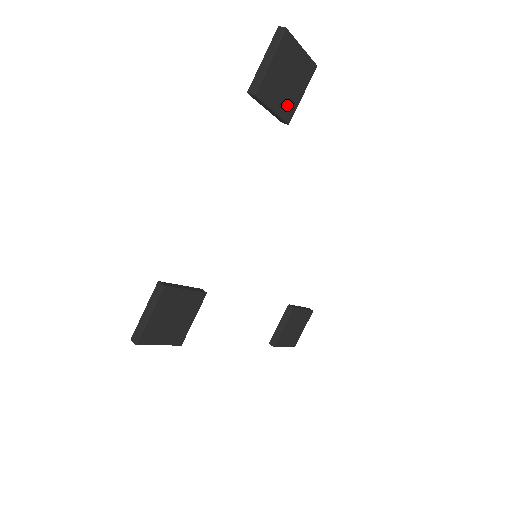
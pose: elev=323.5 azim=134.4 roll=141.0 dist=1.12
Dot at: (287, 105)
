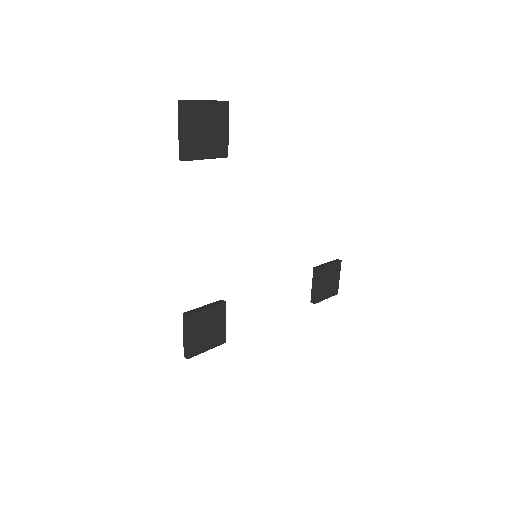
Dot at: (218, 146)
